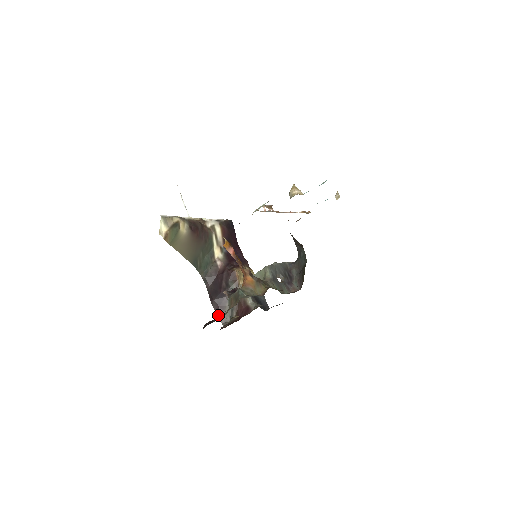
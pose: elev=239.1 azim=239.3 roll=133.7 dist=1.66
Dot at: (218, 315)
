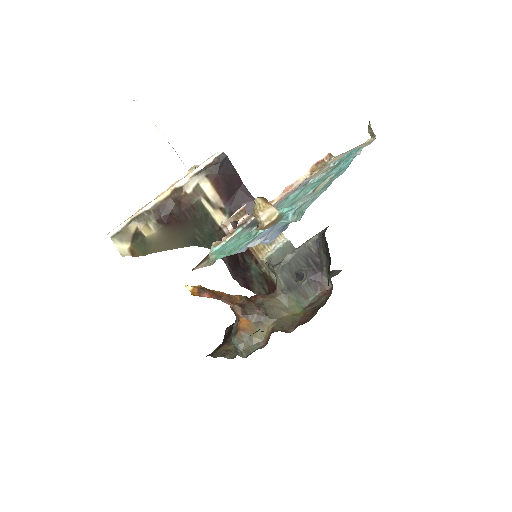
Dot at: (248, 289)
